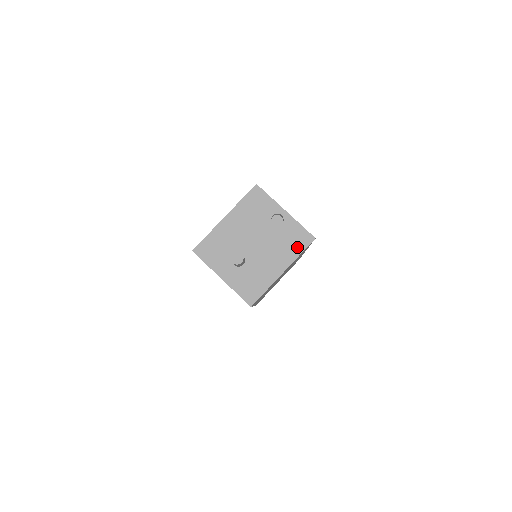
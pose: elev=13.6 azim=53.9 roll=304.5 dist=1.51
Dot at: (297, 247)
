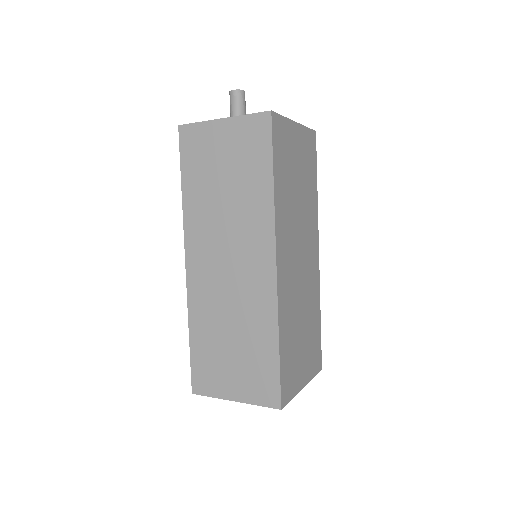
Dot at: occluded
